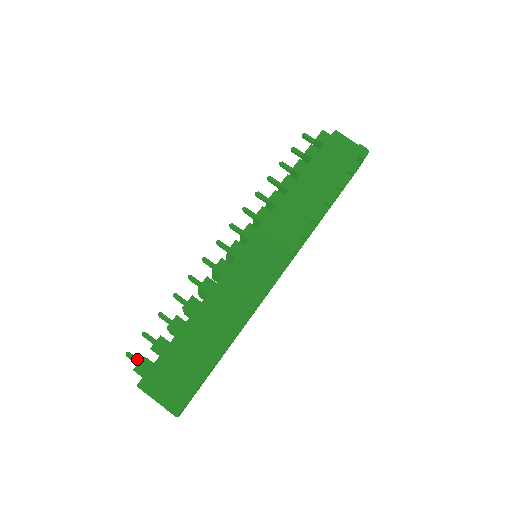
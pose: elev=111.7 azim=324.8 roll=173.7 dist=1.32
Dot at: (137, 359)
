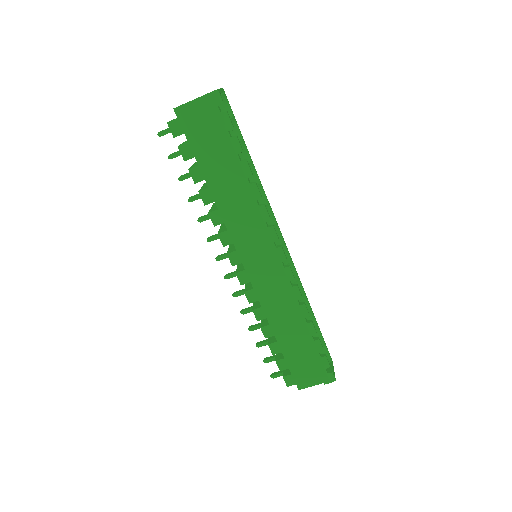
Dot at: (279, 374)
